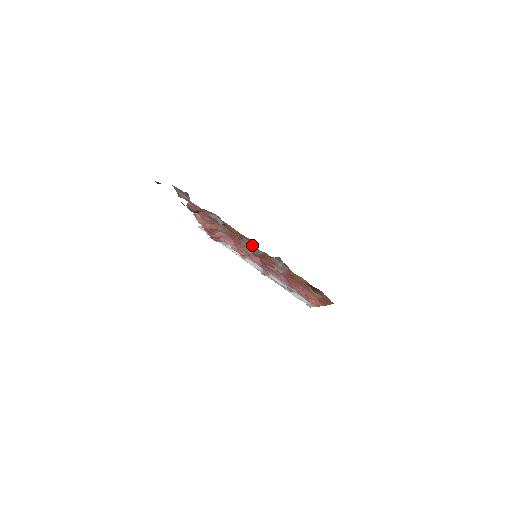
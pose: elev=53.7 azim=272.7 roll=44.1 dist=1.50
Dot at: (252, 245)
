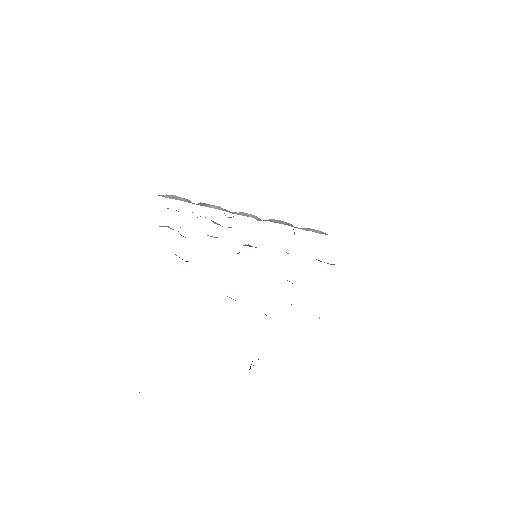
Dot at: occluded
